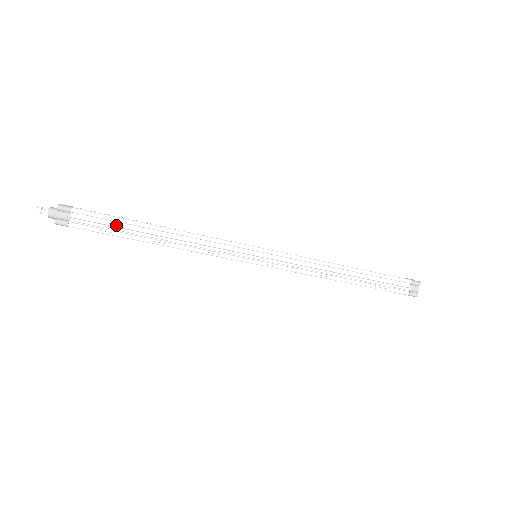
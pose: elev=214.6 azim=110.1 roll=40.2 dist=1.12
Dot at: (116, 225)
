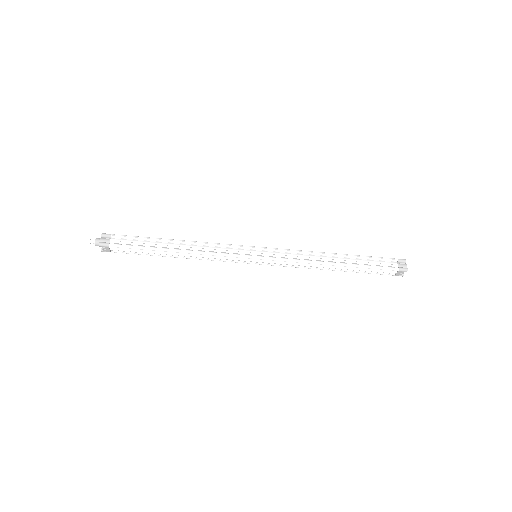
Dot at: (144, 242)
